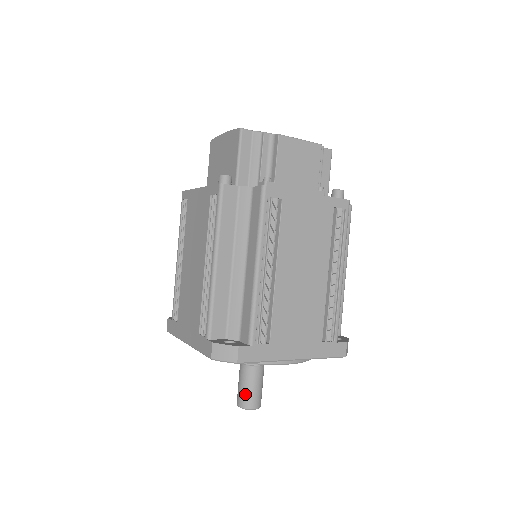
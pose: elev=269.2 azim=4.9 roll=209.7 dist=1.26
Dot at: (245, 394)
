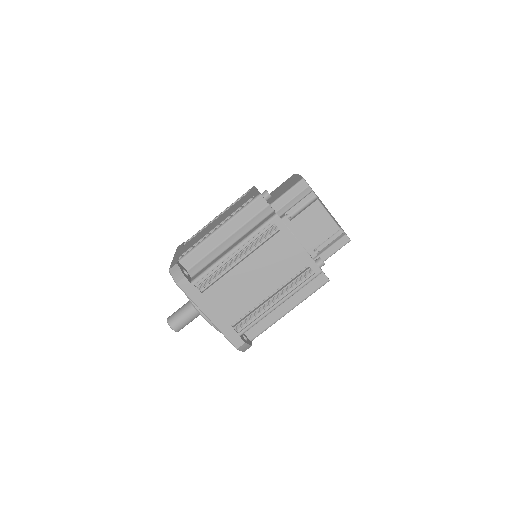
Dot at: (176, 316)
